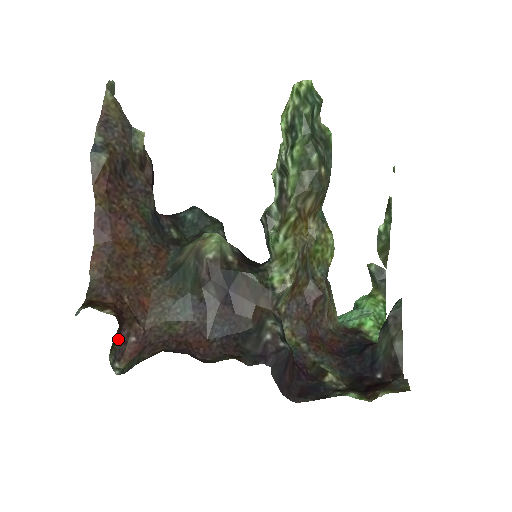
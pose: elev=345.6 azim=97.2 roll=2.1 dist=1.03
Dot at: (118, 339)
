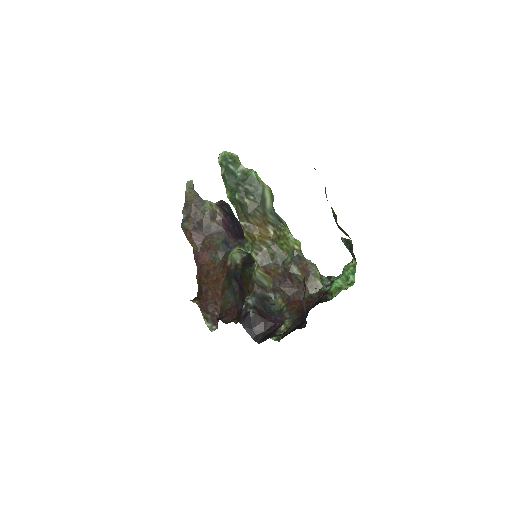
Dot at: (209, 314)
